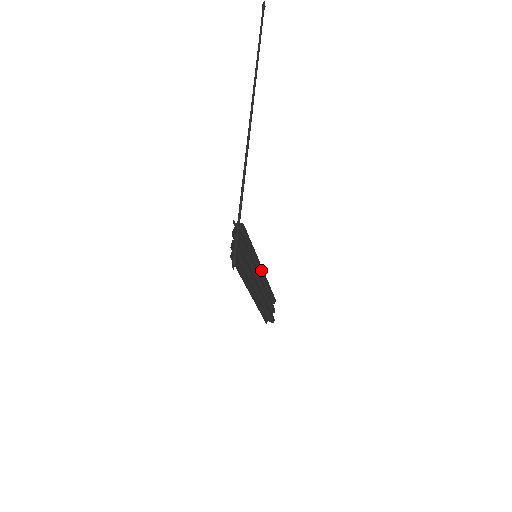
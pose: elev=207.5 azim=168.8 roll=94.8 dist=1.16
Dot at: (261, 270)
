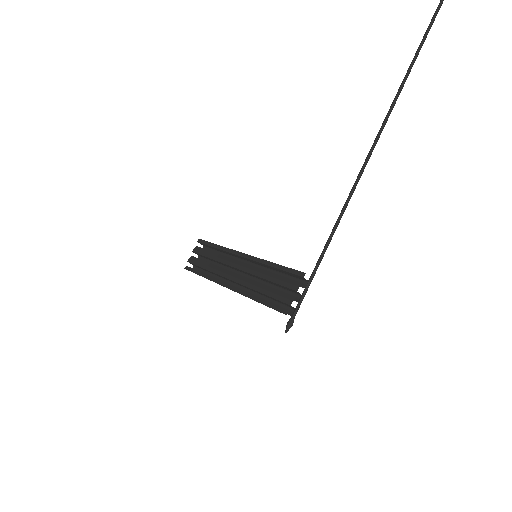
Dot at: occluded
